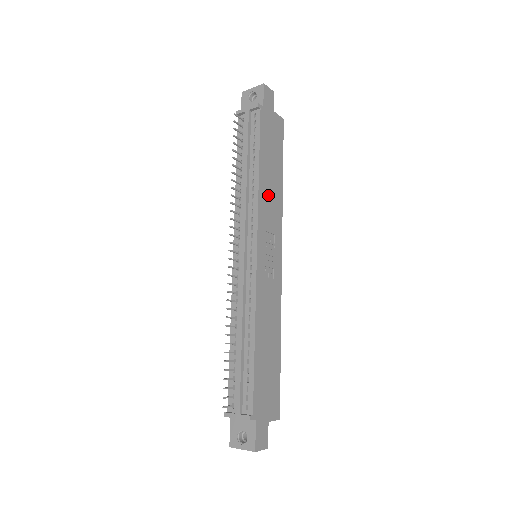
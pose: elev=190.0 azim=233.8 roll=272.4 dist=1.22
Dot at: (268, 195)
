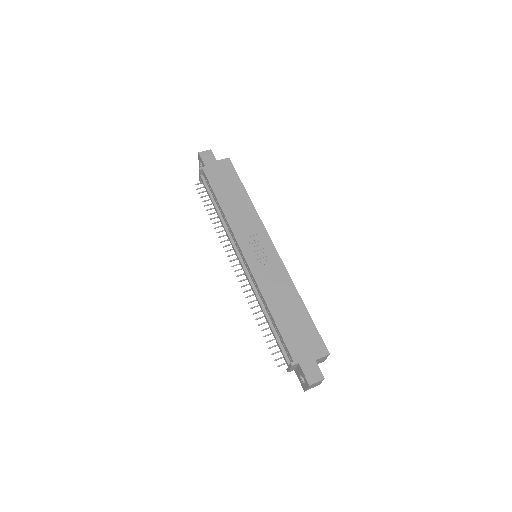
Dot at: (237, 214)
